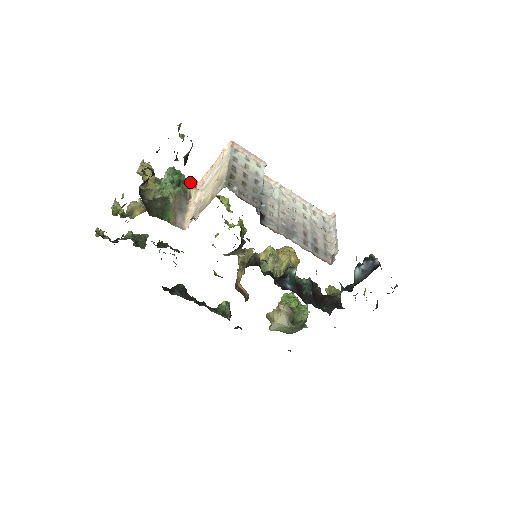
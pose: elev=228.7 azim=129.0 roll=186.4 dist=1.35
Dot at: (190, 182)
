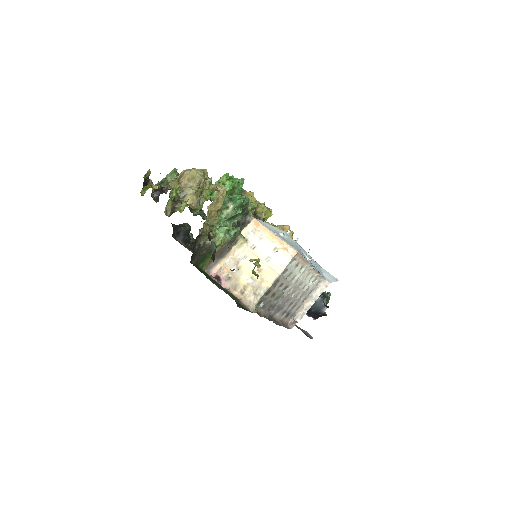
Dot at: occluded
